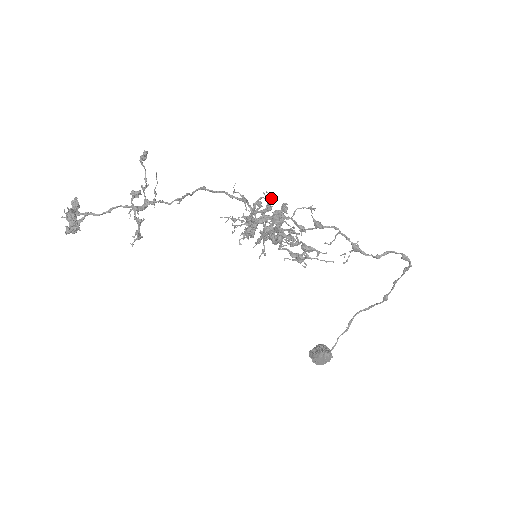
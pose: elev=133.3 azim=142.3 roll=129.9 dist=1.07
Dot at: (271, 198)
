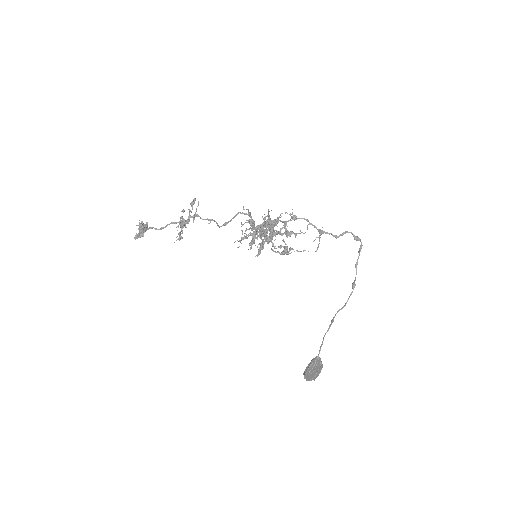
Dot at: (267, 216)
